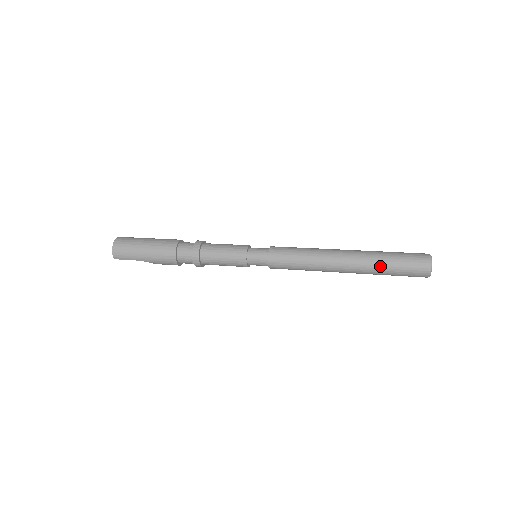
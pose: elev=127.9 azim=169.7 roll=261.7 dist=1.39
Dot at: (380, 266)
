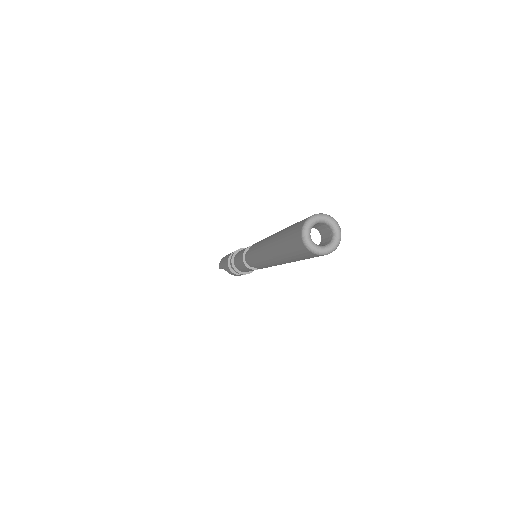
Dot at: (281, 236)
